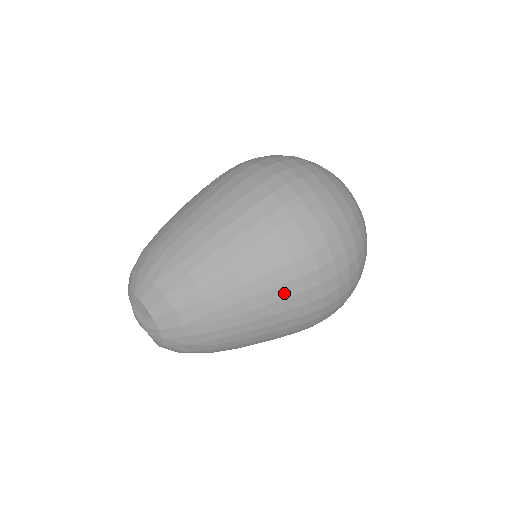
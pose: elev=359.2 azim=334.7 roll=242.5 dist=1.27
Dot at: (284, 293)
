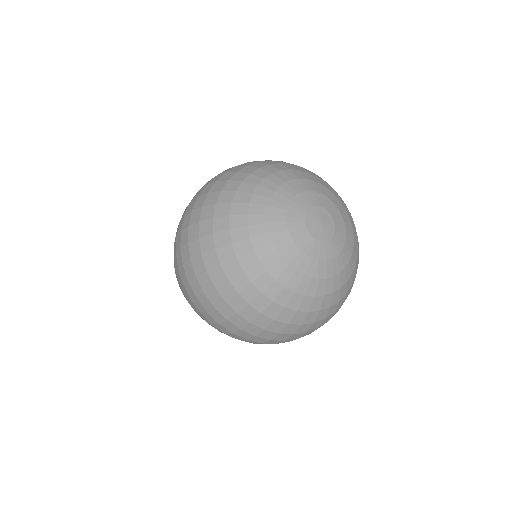
Dot at: occluded
